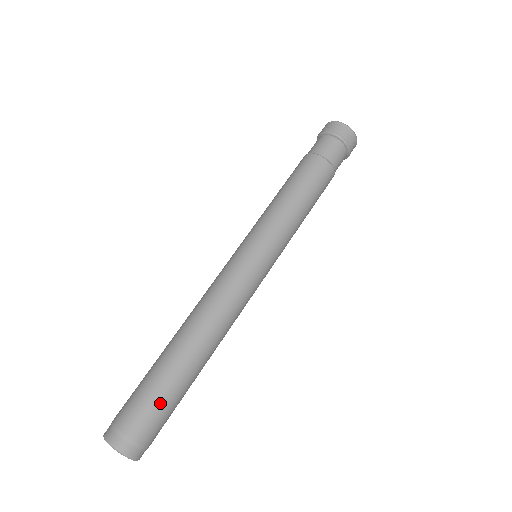
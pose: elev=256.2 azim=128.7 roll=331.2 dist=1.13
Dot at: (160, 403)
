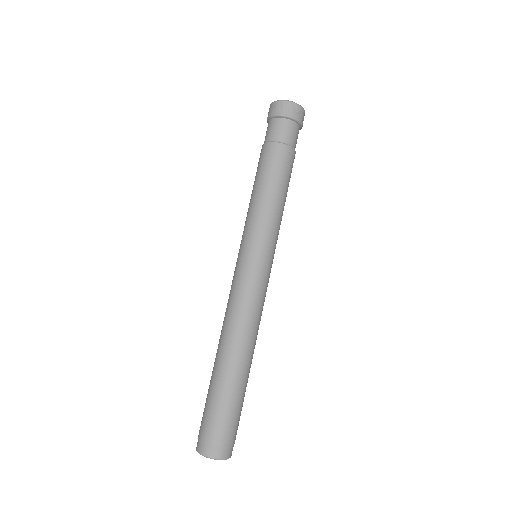
Dot at: (238, 411)
